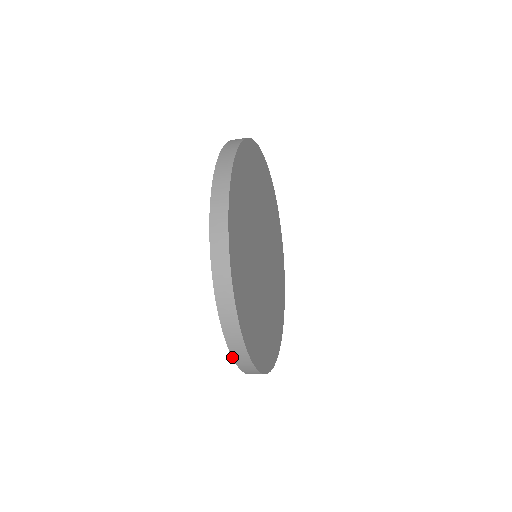
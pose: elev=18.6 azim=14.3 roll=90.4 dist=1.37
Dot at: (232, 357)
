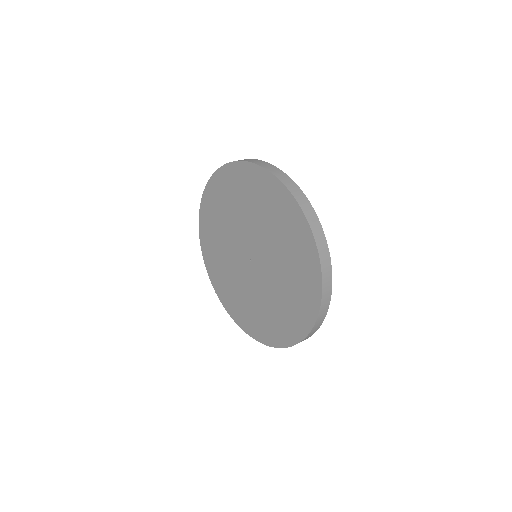
Dot at: (311, 330)
